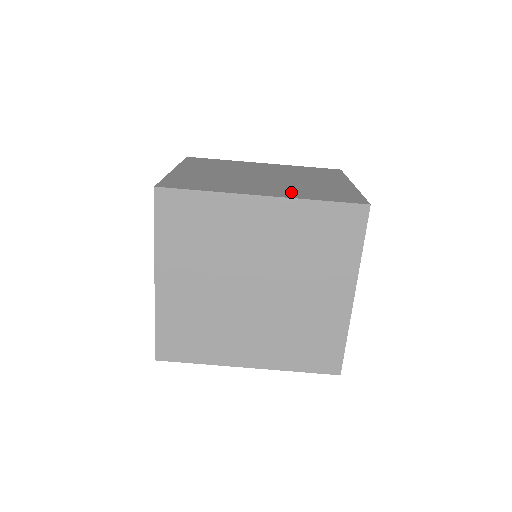
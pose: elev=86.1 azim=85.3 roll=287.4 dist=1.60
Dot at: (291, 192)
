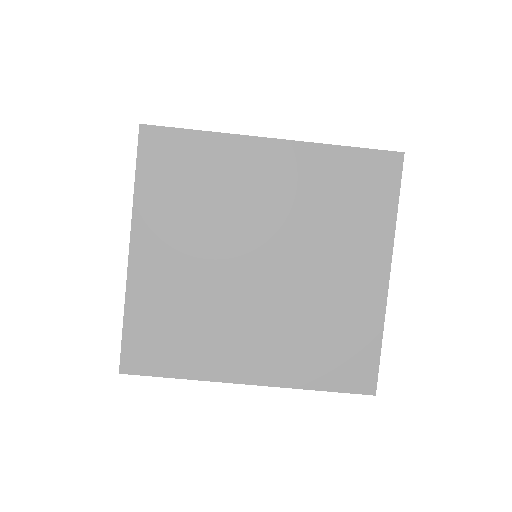
Dot at: occluded
